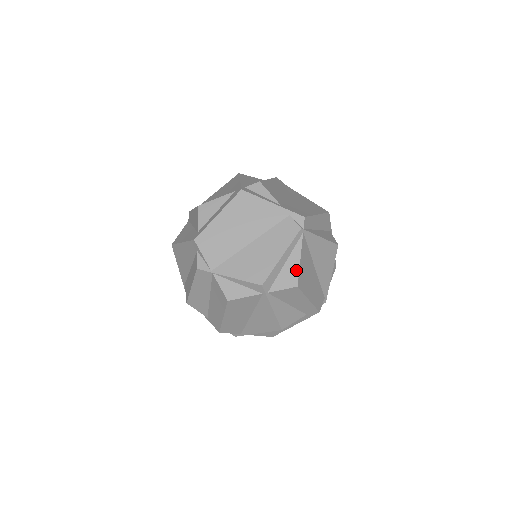
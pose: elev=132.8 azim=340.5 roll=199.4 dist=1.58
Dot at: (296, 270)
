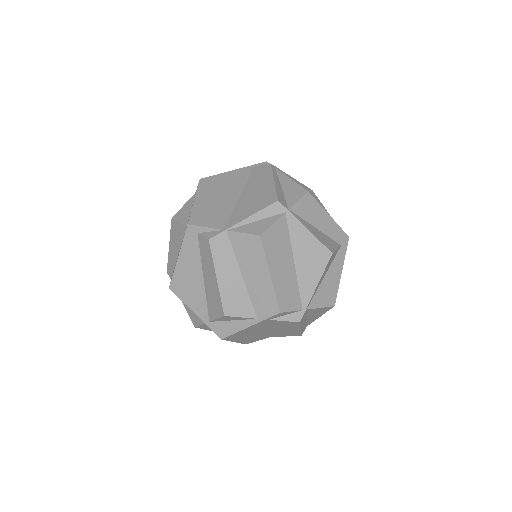
Dot at: (295, 185)
